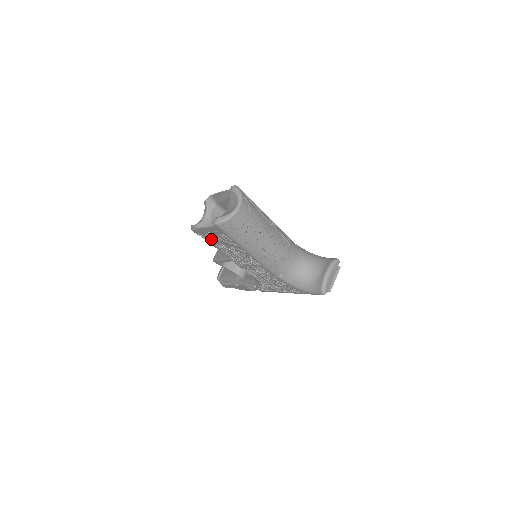
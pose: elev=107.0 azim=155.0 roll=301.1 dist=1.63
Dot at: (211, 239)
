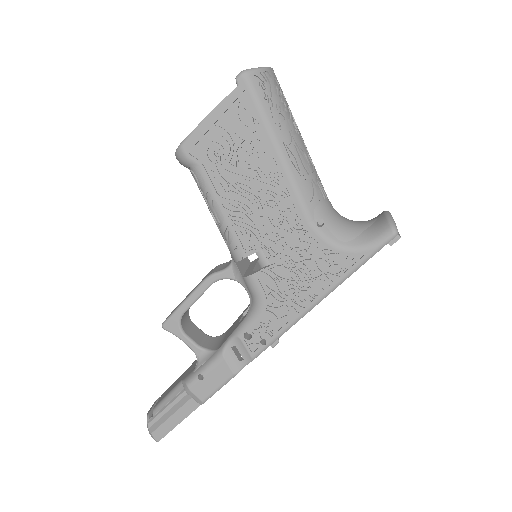
Dot at: (212, 154)
